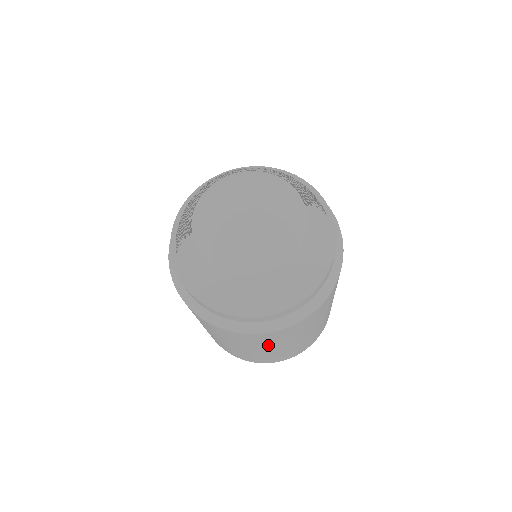
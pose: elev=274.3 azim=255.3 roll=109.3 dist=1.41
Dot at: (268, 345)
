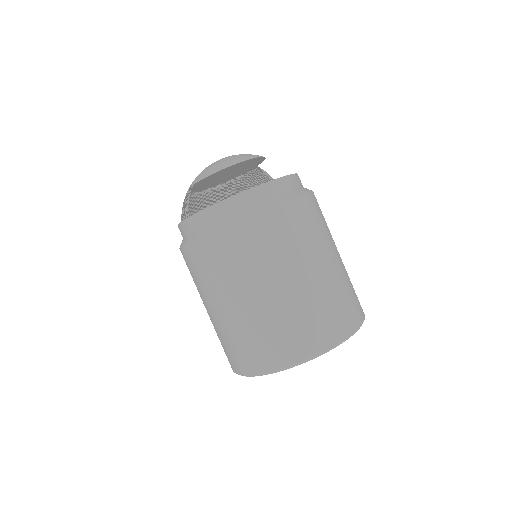
Dot at: (304, 249)
